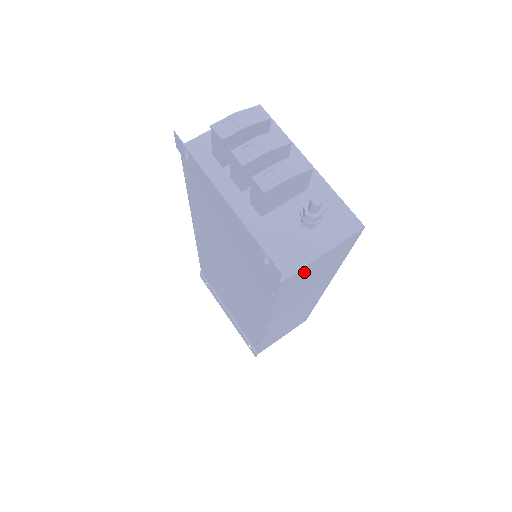
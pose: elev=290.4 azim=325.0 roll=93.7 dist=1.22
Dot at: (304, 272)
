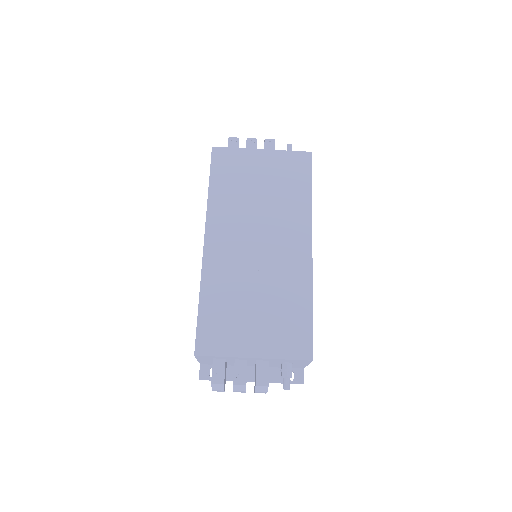
Dot at: occluded
